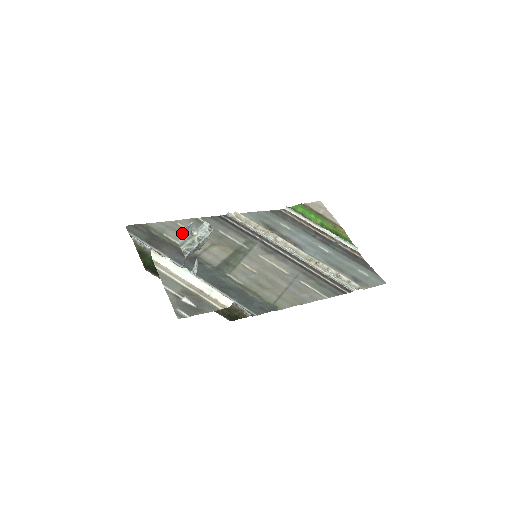
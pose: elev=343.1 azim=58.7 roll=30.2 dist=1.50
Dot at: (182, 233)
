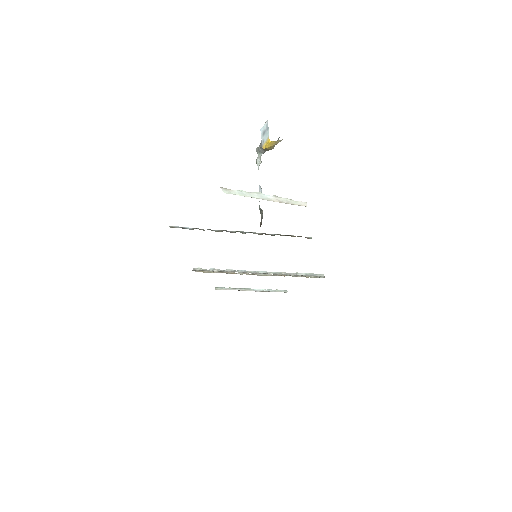
Dot at: (266, 124)
